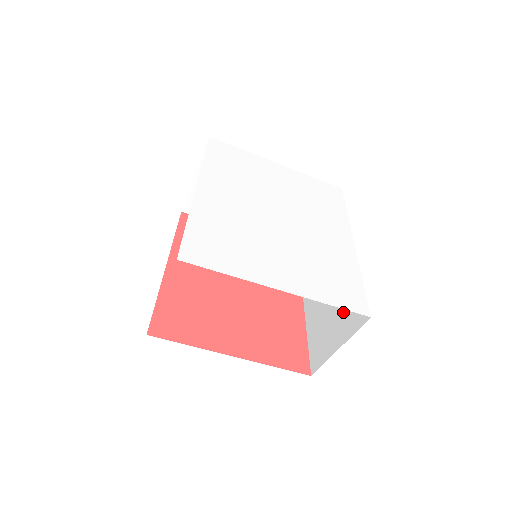
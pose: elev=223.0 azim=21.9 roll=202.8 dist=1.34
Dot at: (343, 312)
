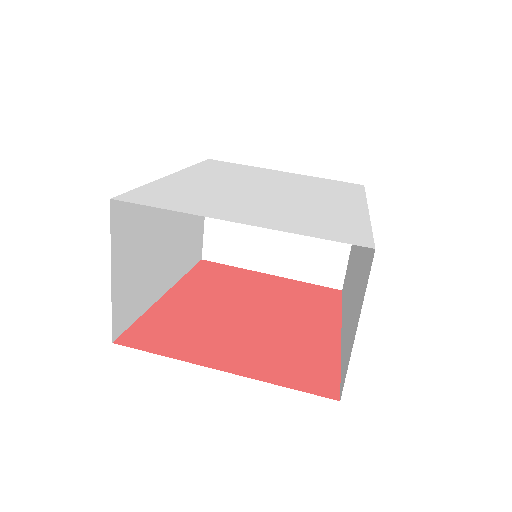
Dot at: (360, 285)
